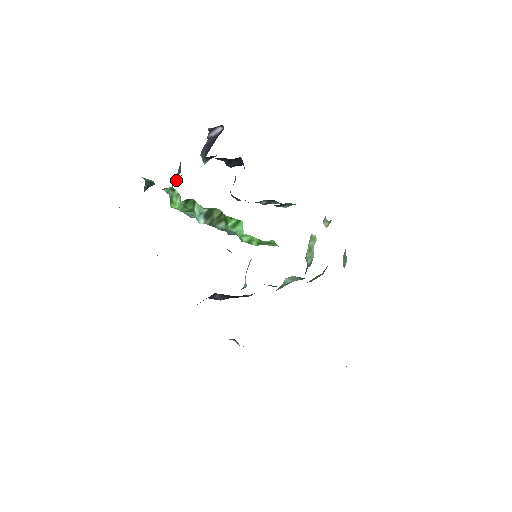
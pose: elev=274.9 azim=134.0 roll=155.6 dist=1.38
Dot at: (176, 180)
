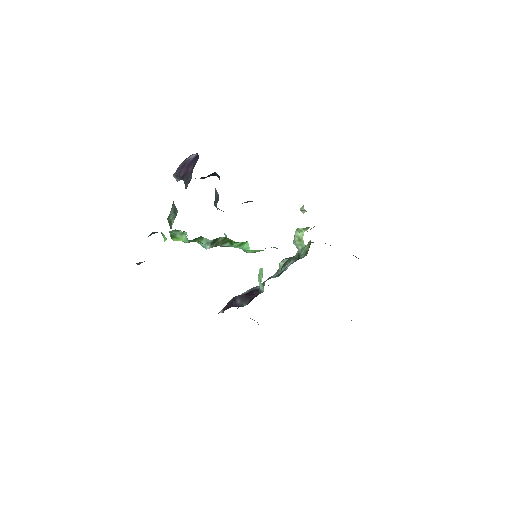
Dot at: (169, 215)
